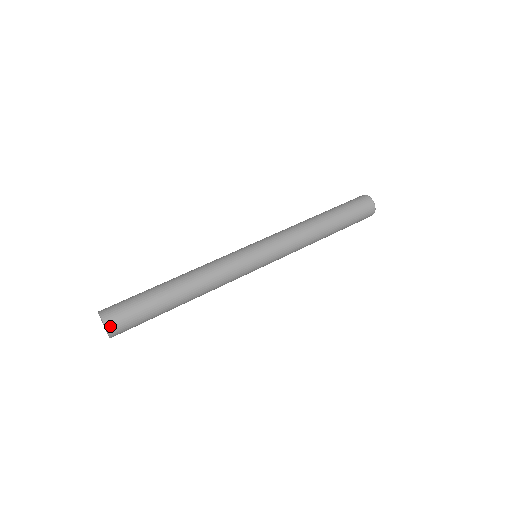
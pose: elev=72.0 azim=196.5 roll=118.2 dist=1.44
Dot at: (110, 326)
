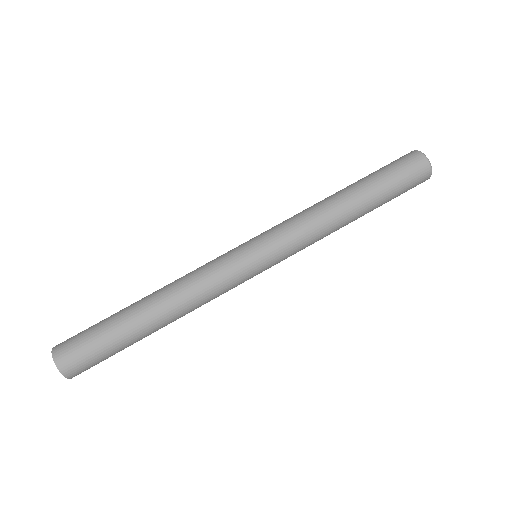
Dot at: (72, 376)
